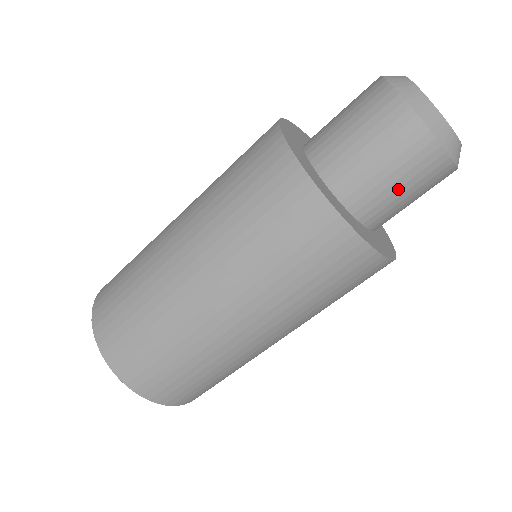
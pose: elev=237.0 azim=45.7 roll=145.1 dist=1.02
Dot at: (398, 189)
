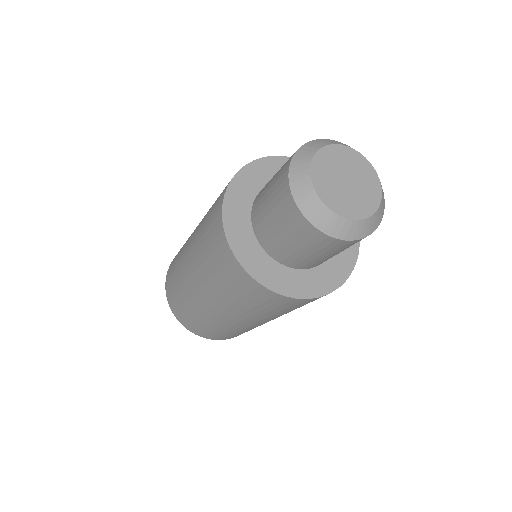
Dot at: occluded
